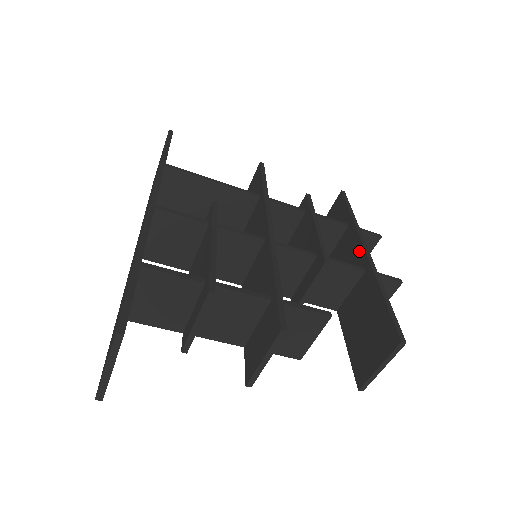
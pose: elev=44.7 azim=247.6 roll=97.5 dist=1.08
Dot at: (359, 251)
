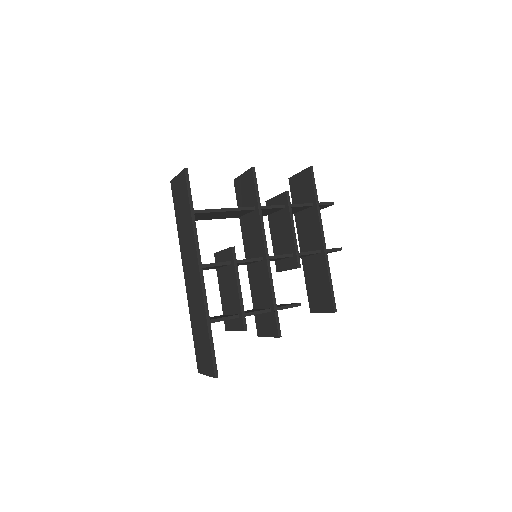
Dot at: (318, 235)
